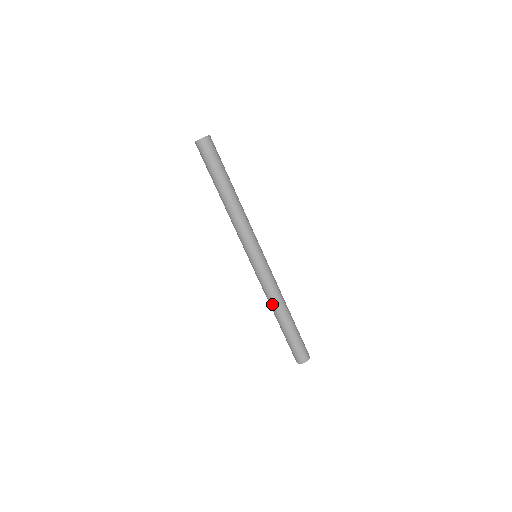
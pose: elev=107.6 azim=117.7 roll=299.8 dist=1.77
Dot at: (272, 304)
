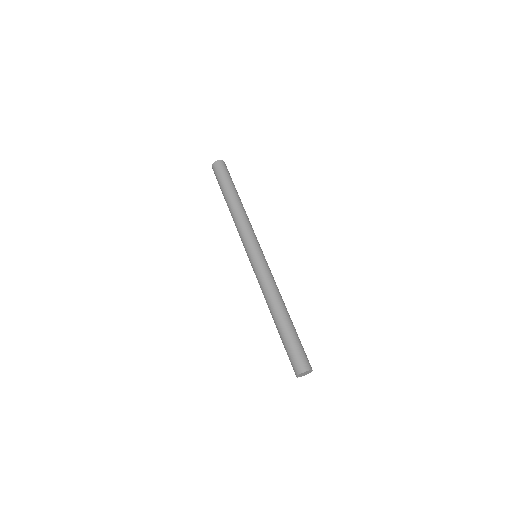
Dot at: (268, 301)
